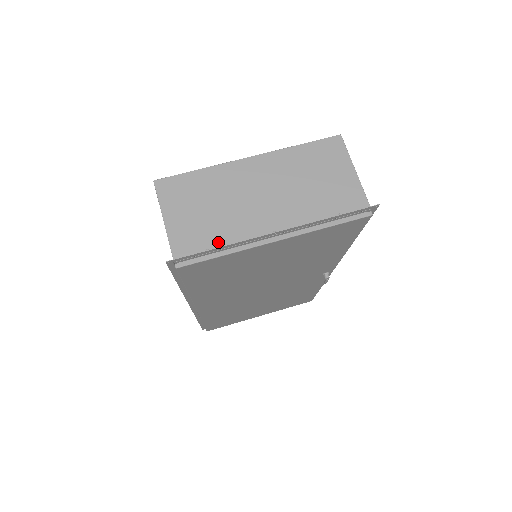
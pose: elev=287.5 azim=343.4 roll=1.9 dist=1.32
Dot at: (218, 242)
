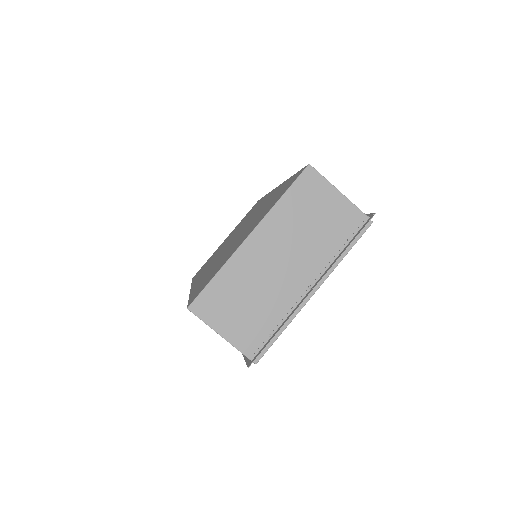
Dot at: (273, 324)
